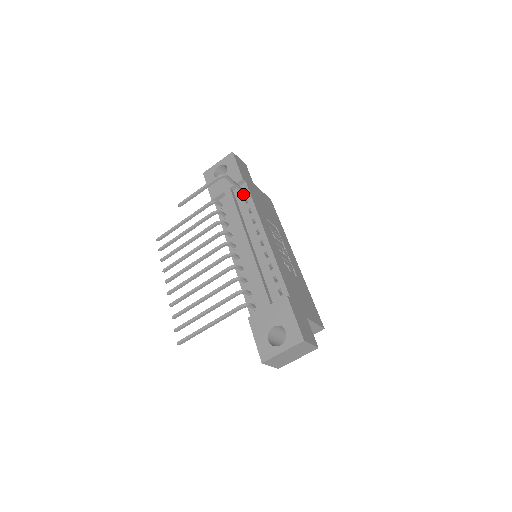
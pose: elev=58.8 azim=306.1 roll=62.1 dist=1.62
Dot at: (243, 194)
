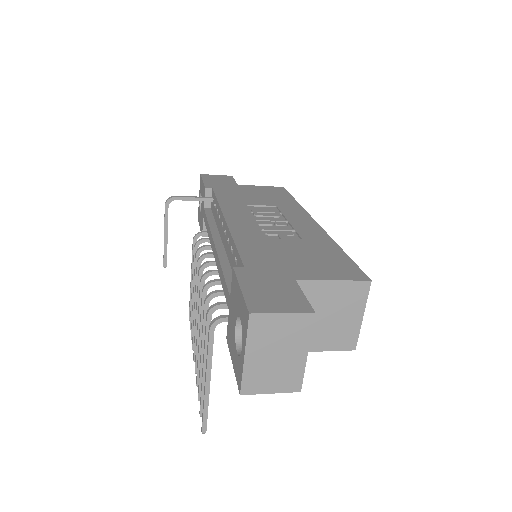
Dot at: (213, 202)
